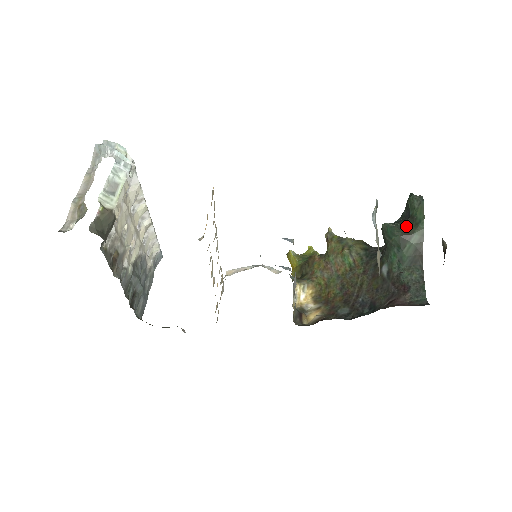
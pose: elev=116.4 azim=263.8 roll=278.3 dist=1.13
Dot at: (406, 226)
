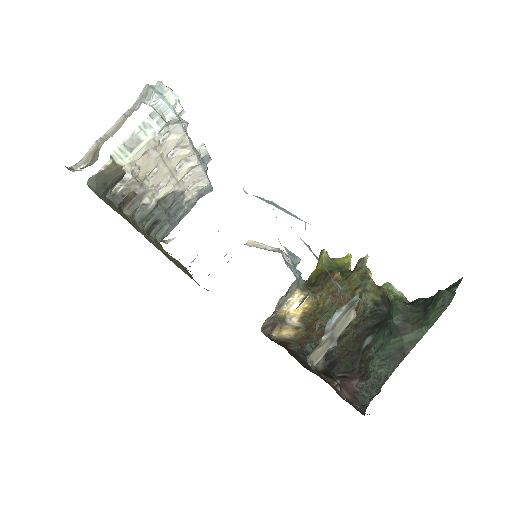
Dot at: (413, 318)
